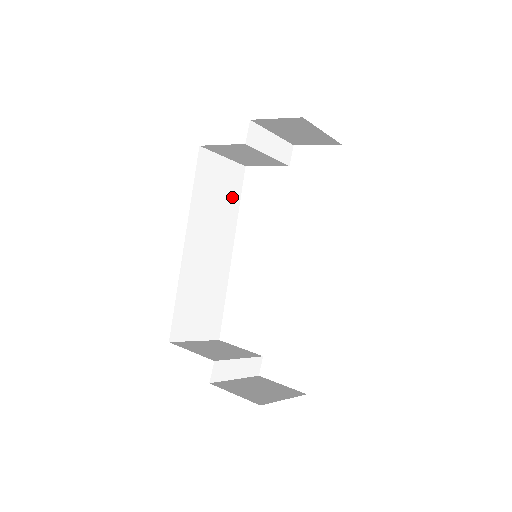
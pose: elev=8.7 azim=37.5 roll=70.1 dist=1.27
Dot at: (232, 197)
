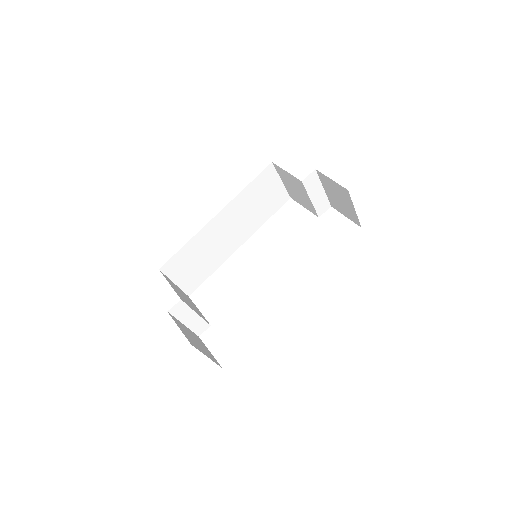
Dot at: (267, 210)
